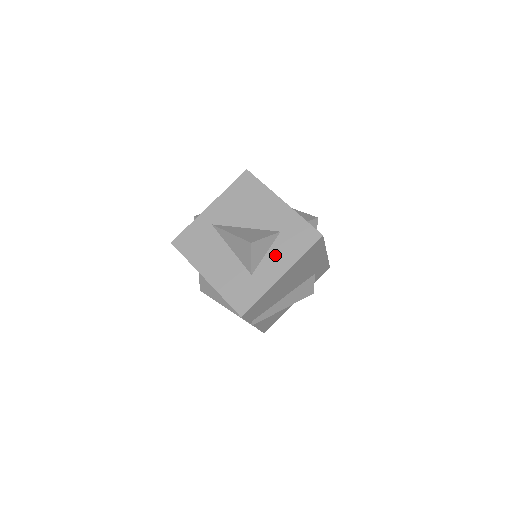
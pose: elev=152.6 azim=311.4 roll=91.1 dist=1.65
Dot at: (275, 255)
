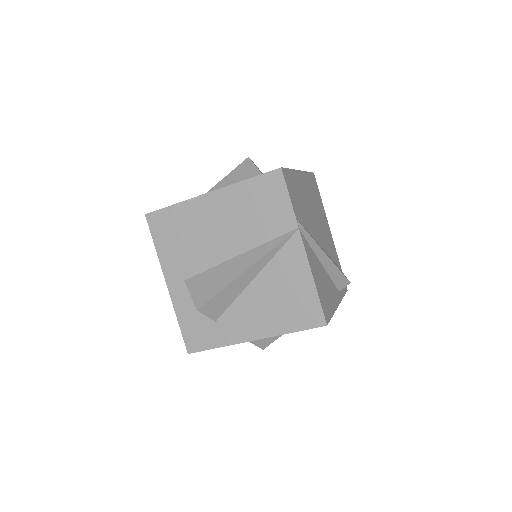
Dot at: occluded
